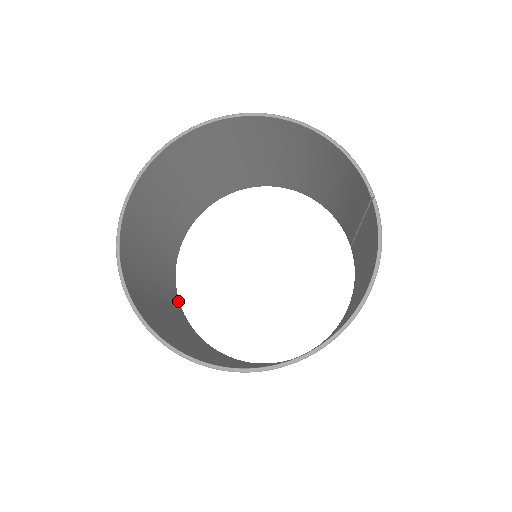
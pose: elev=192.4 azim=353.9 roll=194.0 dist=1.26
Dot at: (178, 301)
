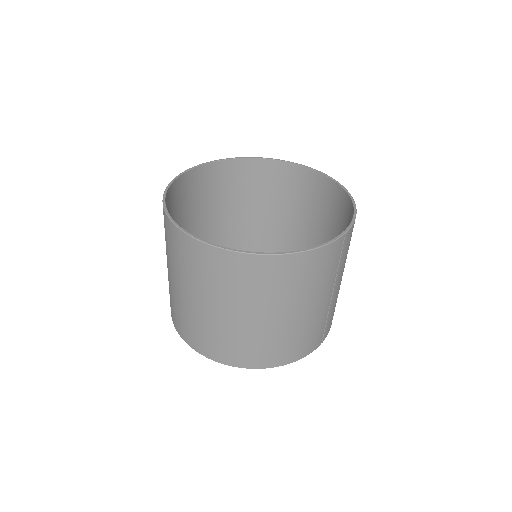
Dot at: occluded
